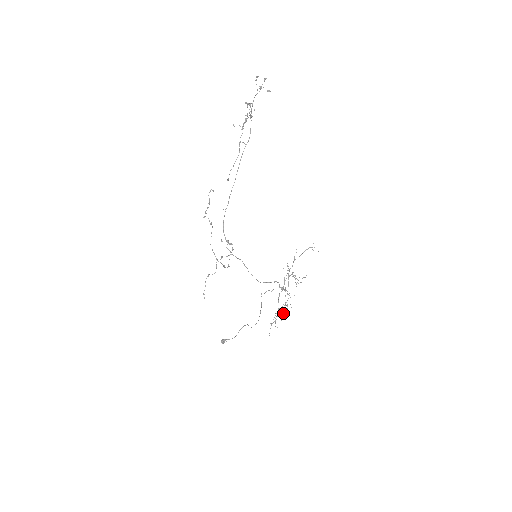
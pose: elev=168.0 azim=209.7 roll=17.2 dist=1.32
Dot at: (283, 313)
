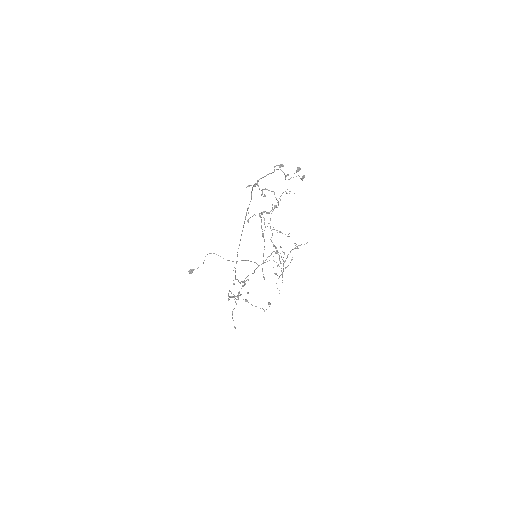
Dot at: occluded
